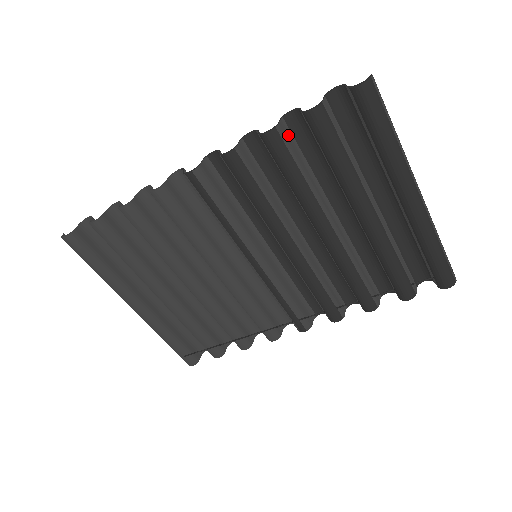
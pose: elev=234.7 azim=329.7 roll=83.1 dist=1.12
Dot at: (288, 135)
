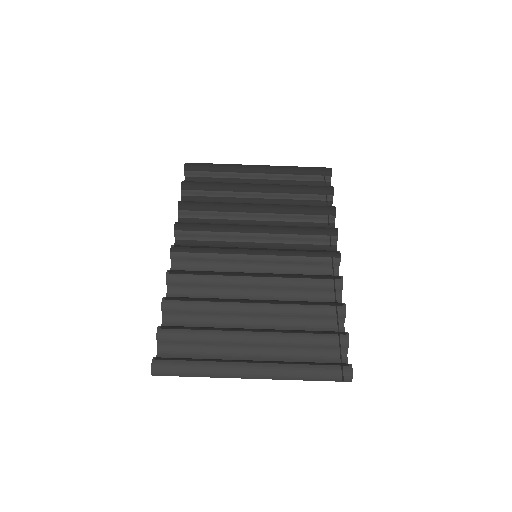
Dot at: occluded
